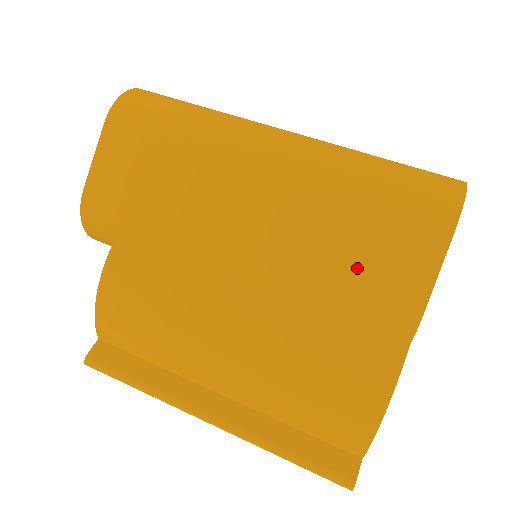
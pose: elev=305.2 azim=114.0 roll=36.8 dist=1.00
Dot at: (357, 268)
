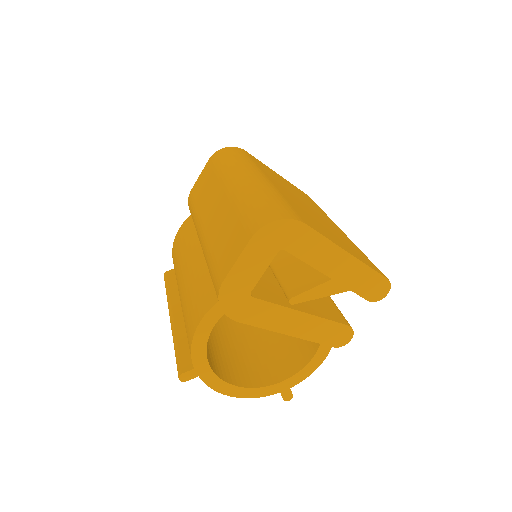
Dot at: (221, 249)
